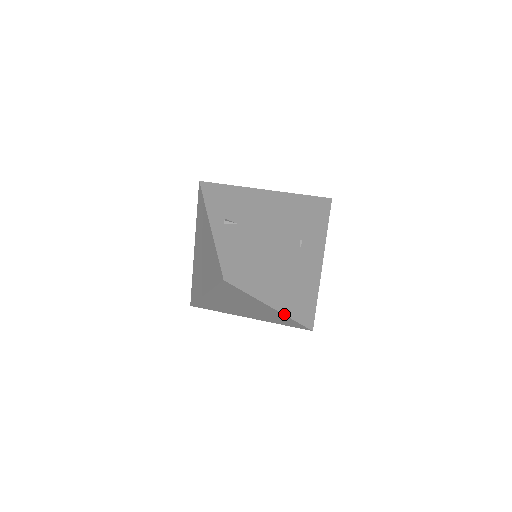
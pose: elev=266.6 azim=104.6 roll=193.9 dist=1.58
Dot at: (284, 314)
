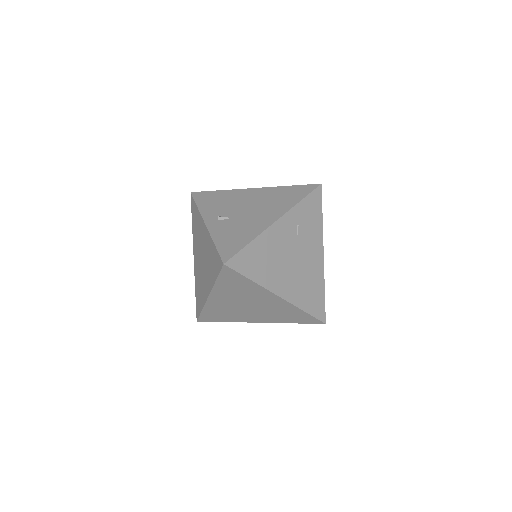
Dot at: (292, 304)
